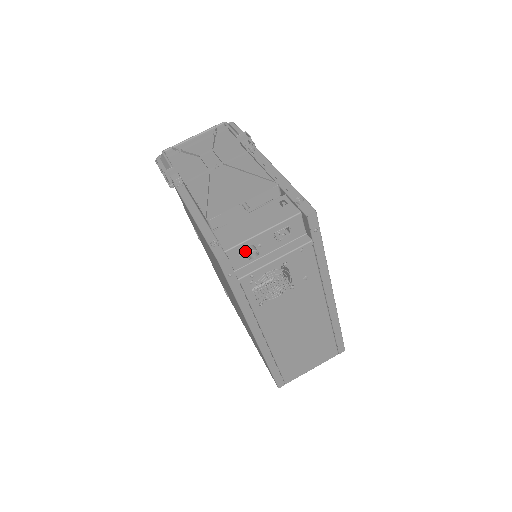
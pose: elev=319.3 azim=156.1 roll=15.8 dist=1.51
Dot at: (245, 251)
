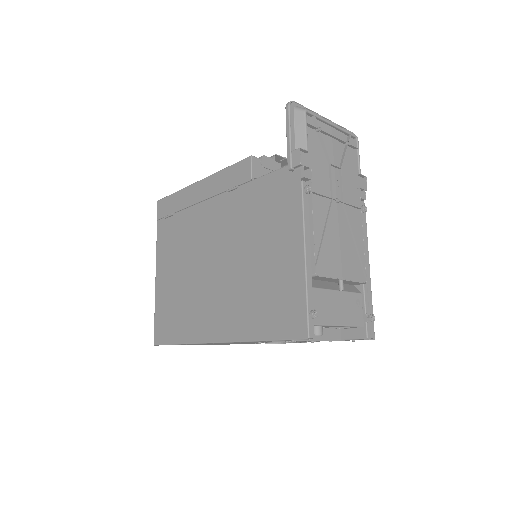
Dot at: (316, 328)
